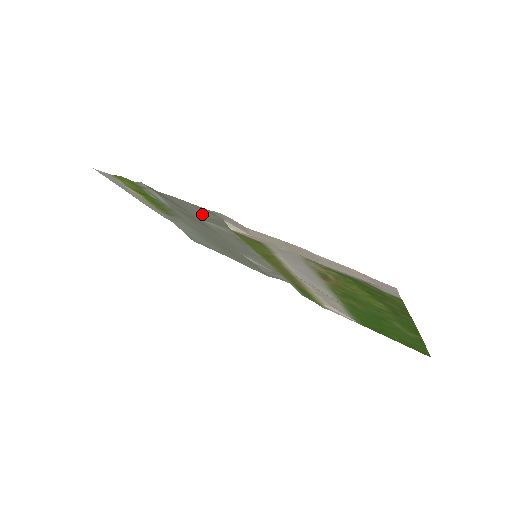
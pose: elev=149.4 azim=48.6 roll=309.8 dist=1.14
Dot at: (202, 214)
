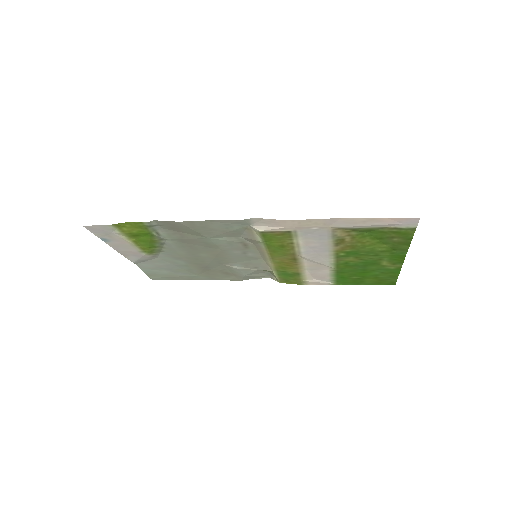
Dot at: (222, 229)
